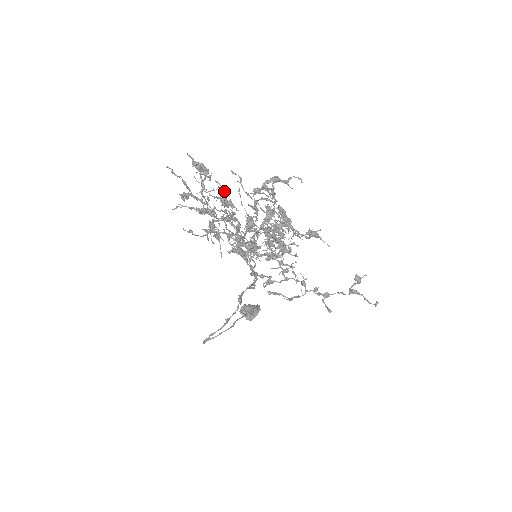
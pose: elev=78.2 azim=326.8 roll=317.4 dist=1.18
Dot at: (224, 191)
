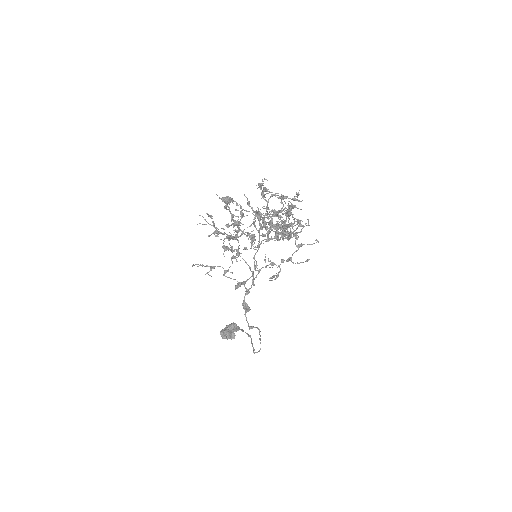
Dot at: (242, 210)
